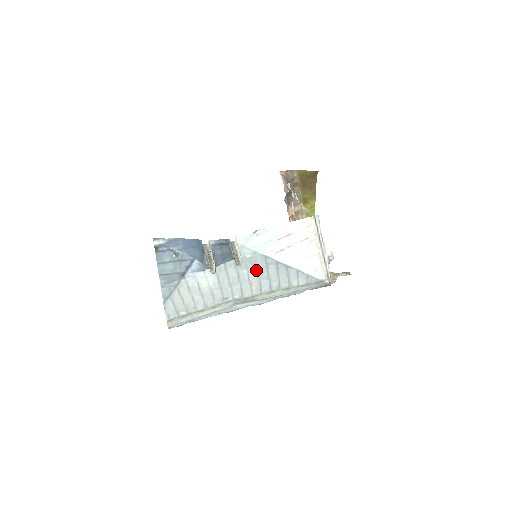
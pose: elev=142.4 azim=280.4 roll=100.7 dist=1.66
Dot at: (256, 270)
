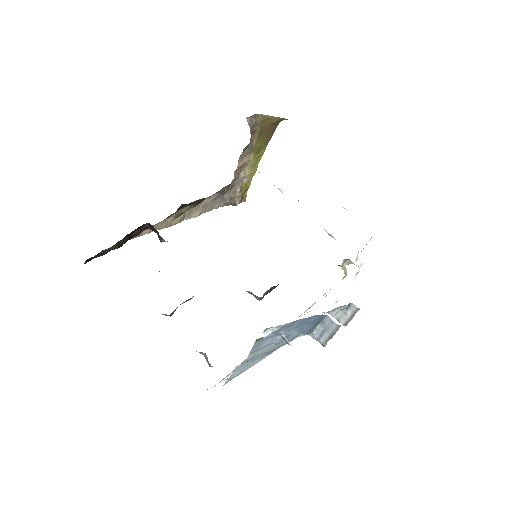
Dot at: occluded
